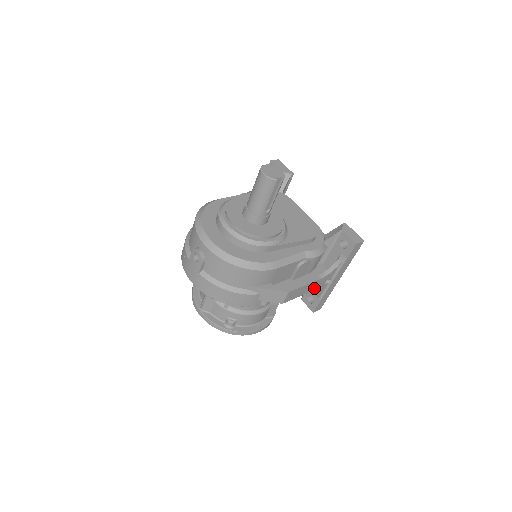
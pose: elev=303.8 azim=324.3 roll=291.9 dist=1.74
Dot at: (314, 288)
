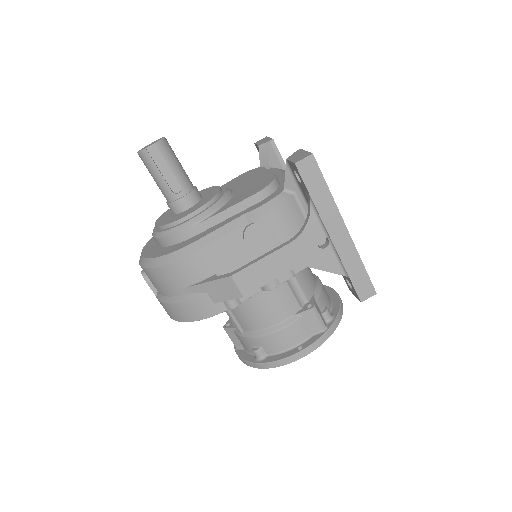
Dot at: (299, 260)
